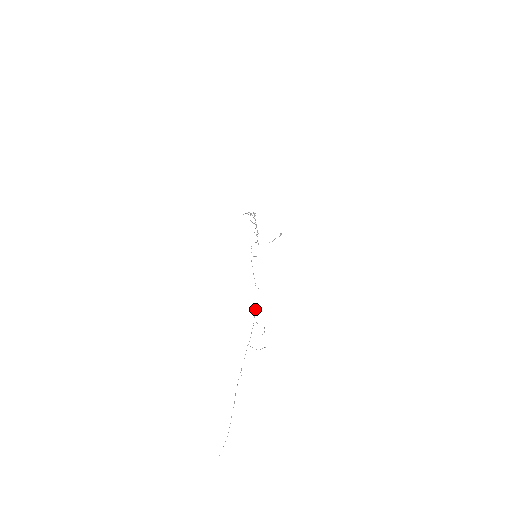
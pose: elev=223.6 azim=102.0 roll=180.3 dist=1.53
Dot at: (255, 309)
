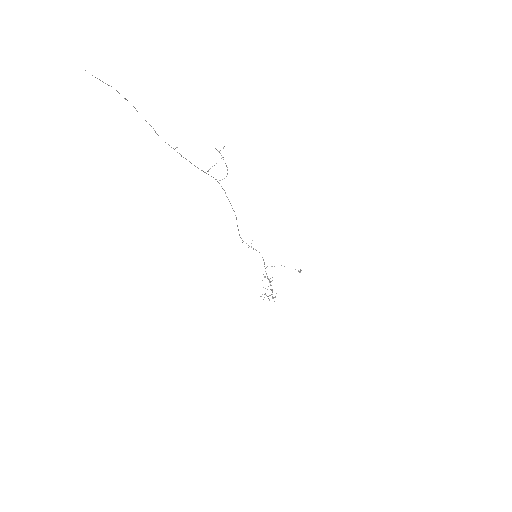
Dot at: (221, 186)
